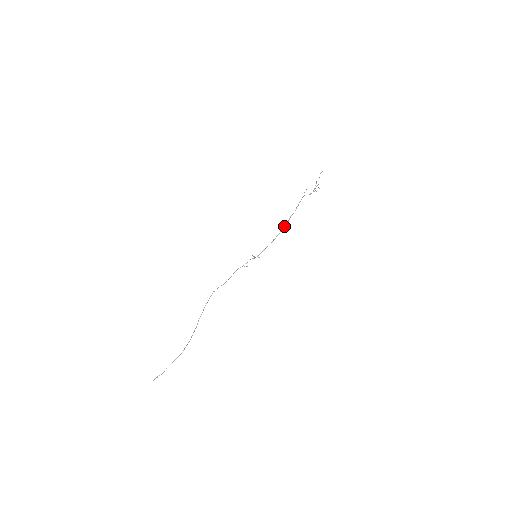
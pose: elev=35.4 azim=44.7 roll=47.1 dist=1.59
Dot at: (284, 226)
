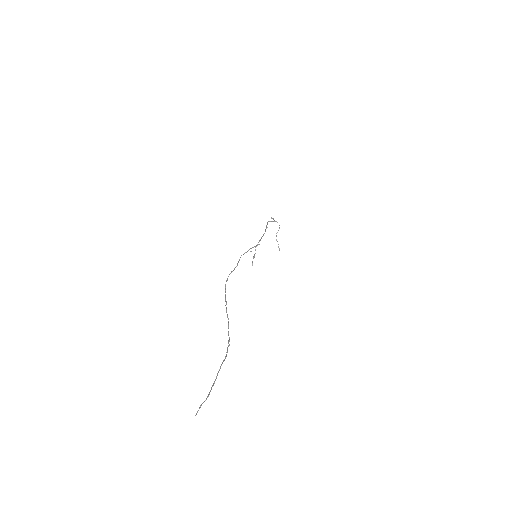
Dot at: occluded
